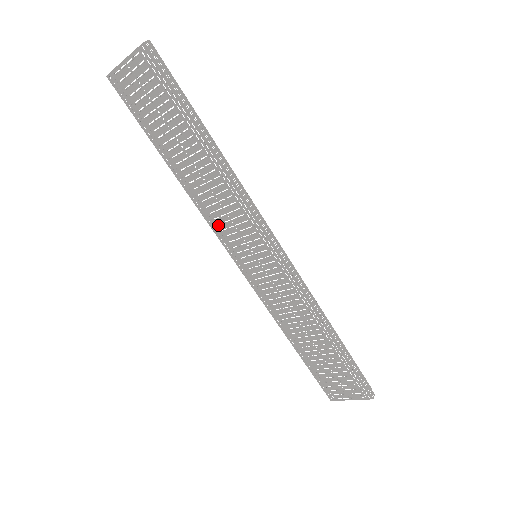
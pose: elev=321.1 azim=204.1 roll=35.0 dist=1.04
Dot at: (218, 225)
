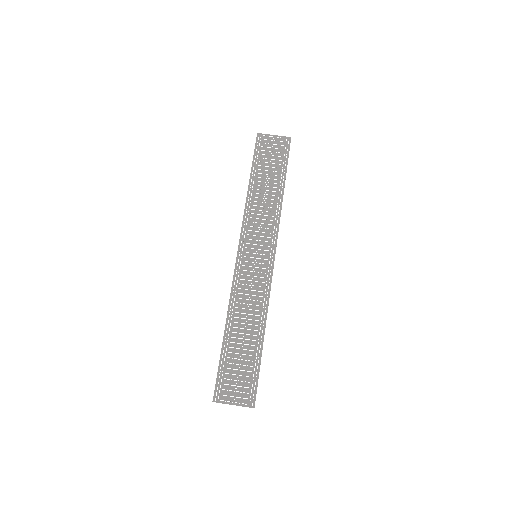
Dot at: (249, 226)
